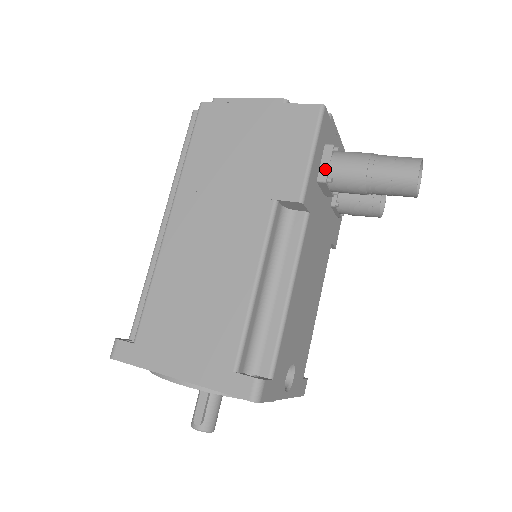
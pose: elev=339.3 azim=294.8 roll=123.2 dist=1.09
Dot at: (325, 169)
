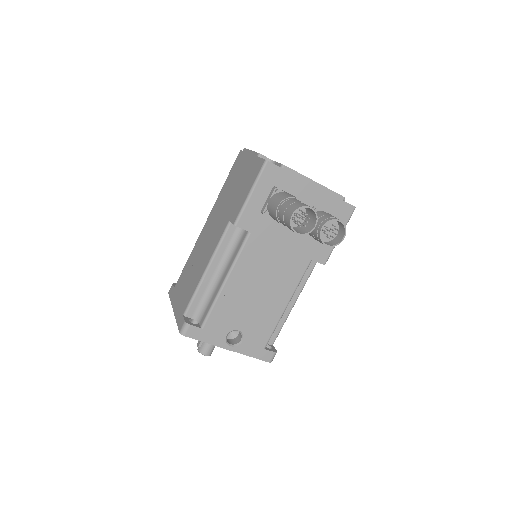
Dot at: (266, 204)
